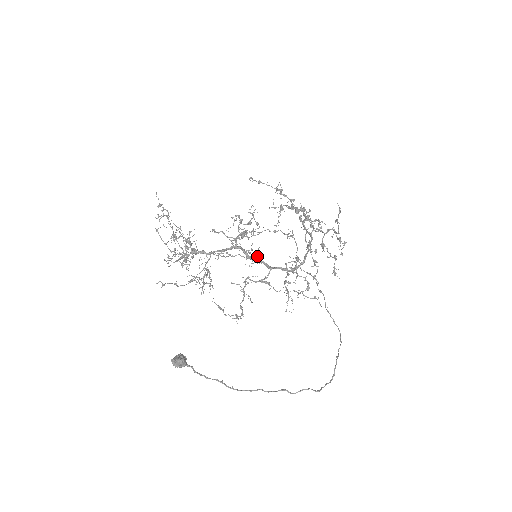
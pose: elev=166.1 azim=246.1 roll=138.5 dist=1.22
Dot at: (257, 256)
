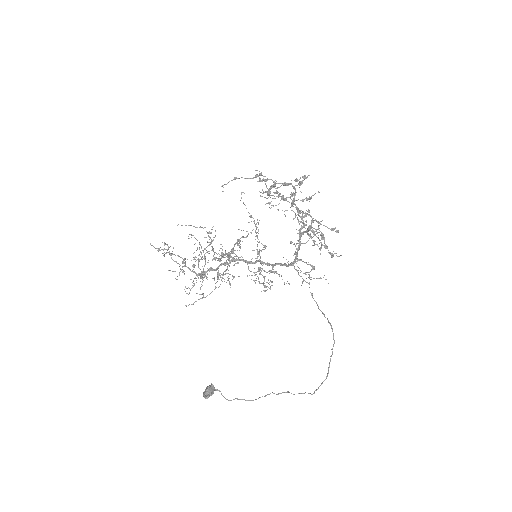
Dot at: (259, 251)
